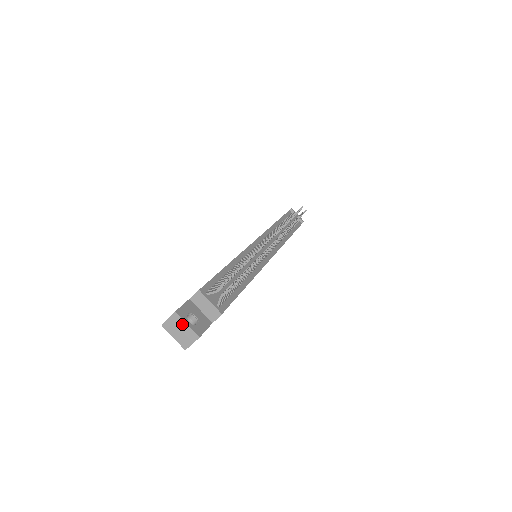
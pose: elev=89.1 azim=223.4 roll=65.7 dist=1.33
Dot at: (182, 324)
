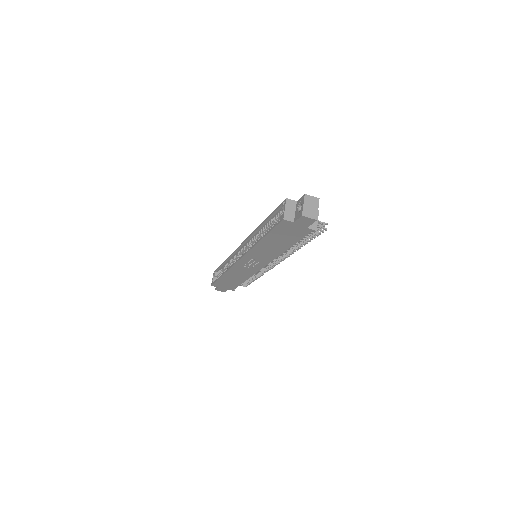
Dot at: (316, 206)
